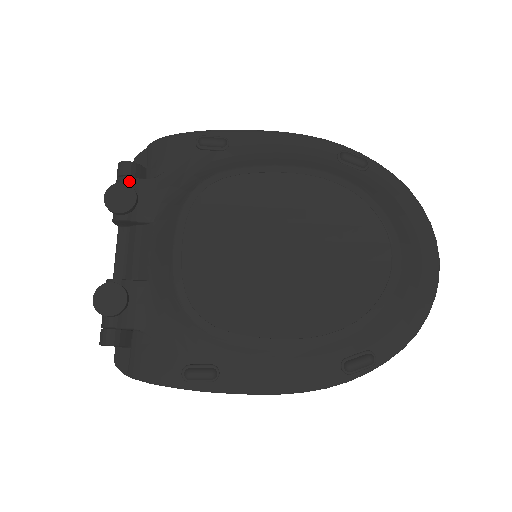
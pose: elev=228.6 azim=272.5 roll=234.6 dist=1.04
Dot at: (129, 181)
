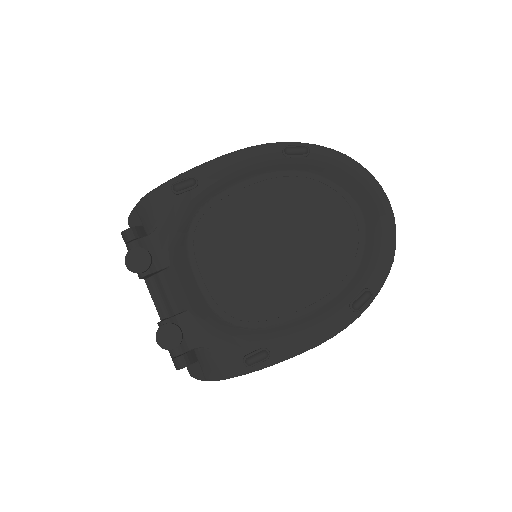
Dot at: (137, 243)
